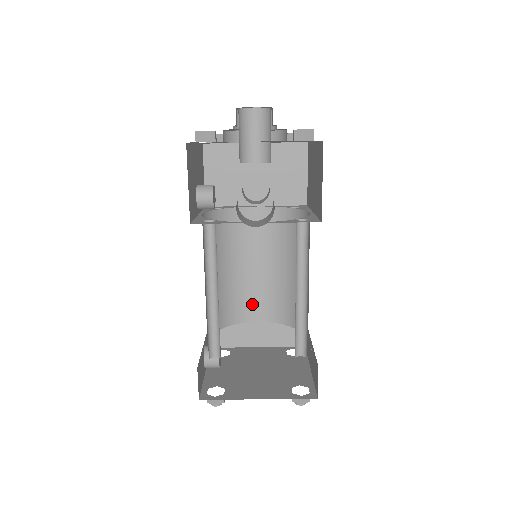
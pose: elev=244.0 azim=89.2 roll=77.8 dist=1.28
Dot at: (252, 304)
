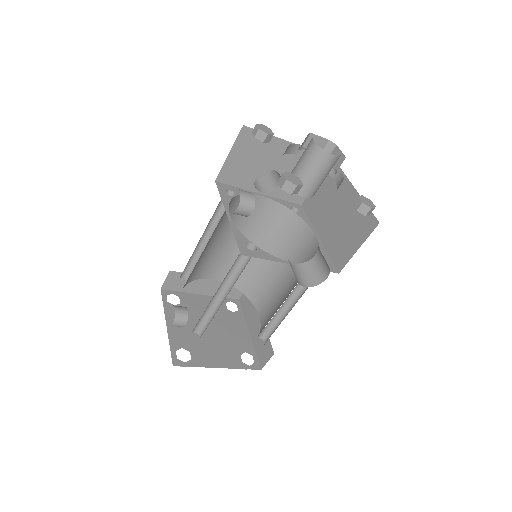
Dot at: (215, 266)
